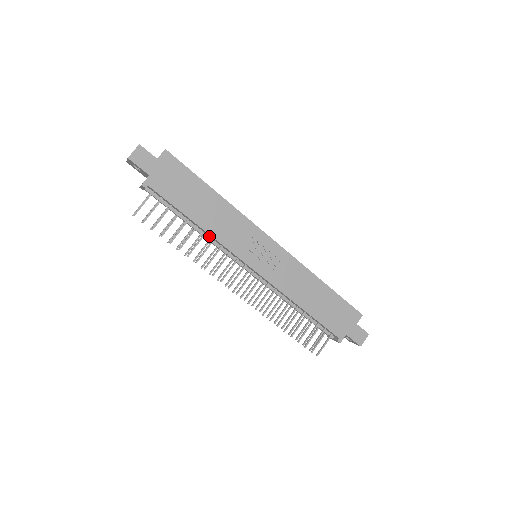
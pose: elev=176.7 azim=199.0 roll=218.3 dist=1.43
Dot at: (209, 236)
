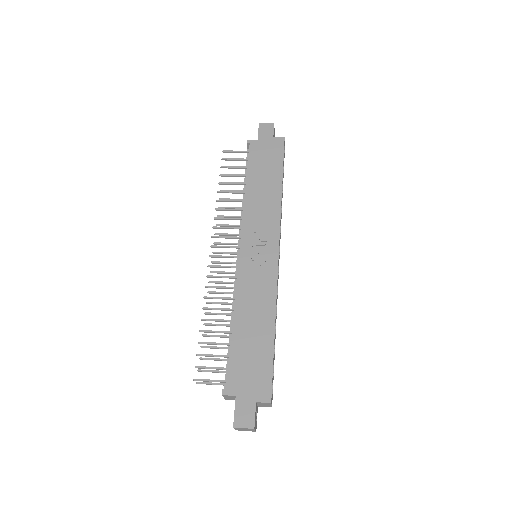
Dot at: occluded
